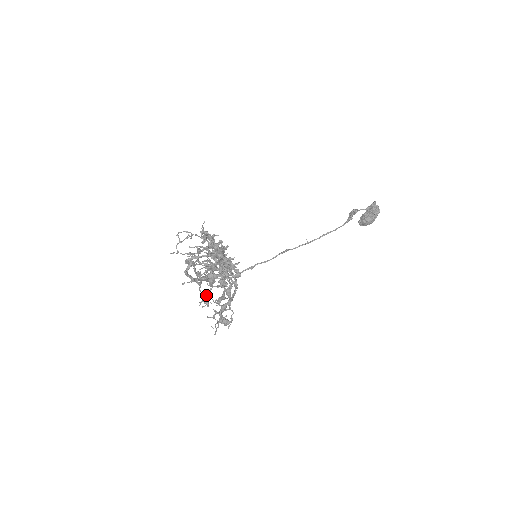
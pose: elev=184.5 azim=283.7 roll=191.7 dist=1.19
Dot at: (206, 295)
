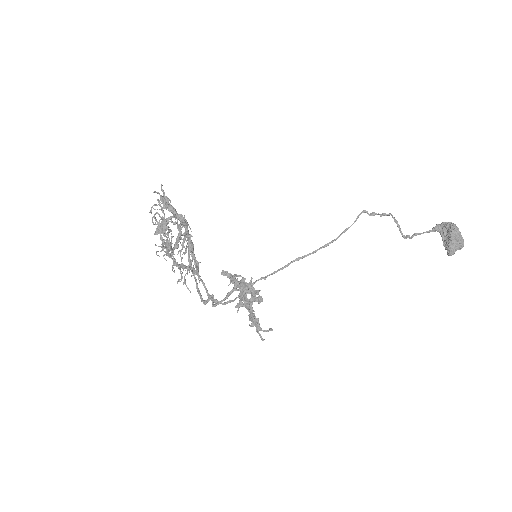
Dot at: (181, 265)
